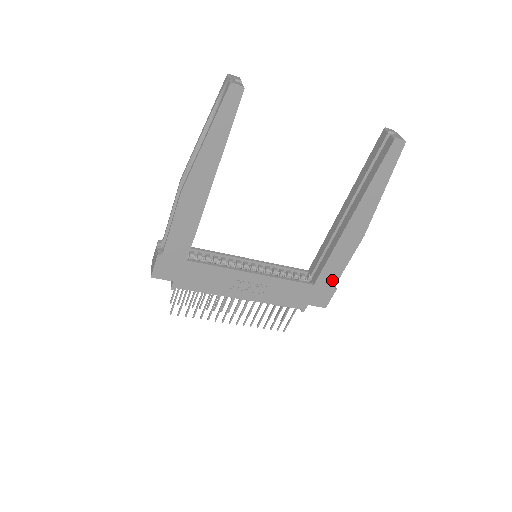
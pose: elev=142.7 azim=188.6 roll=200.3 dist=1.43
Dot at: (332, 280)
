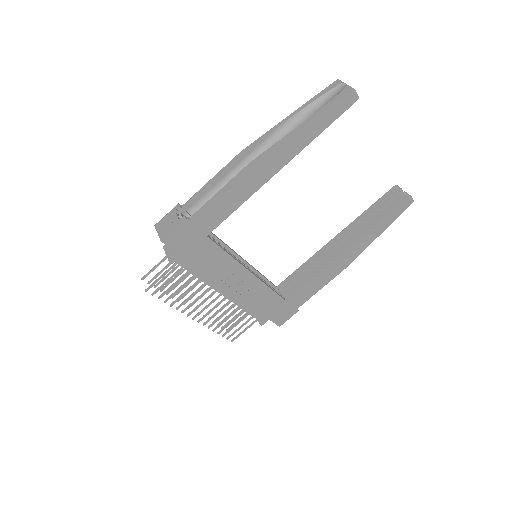
Dot at: (301, 301)
